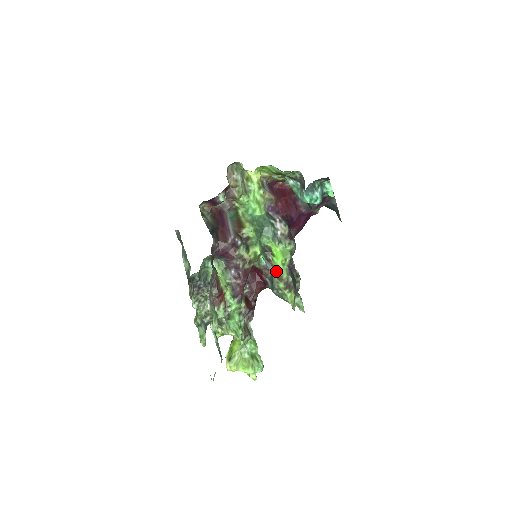
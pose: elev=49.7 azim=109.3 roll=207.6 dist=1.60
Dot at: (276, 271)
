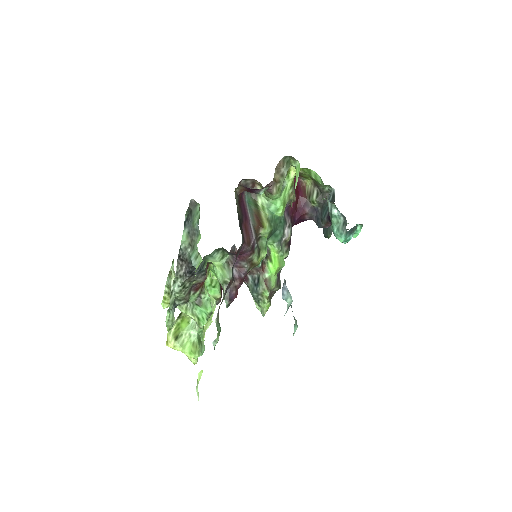
Dot at: (267, 278)
